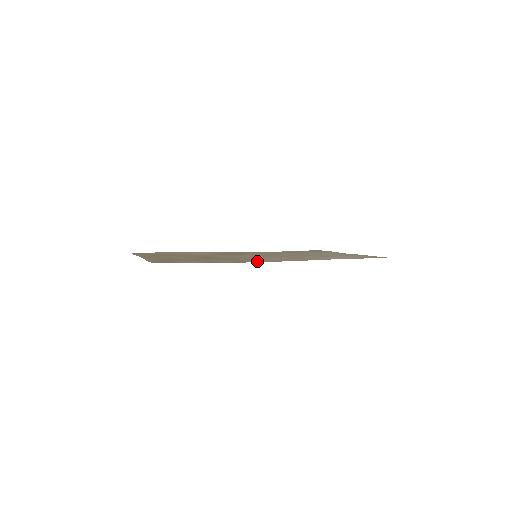
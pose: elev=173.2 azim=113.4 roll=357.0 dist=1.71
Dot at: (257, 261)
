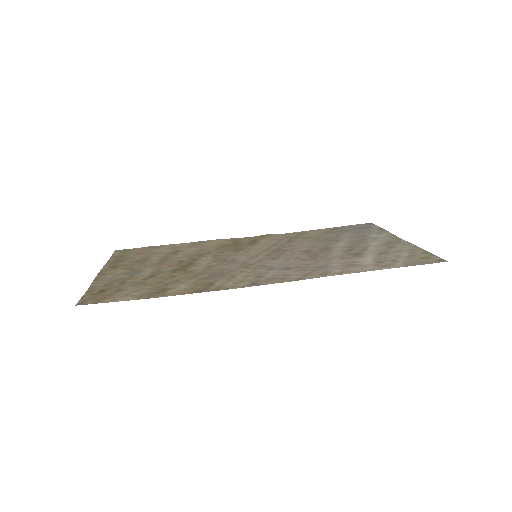
Dot at: (230, 284)
